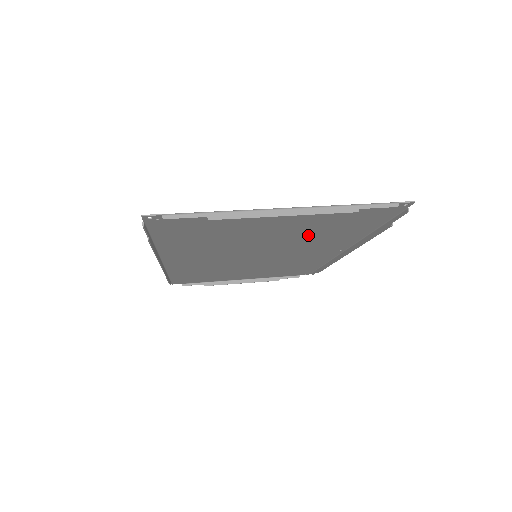
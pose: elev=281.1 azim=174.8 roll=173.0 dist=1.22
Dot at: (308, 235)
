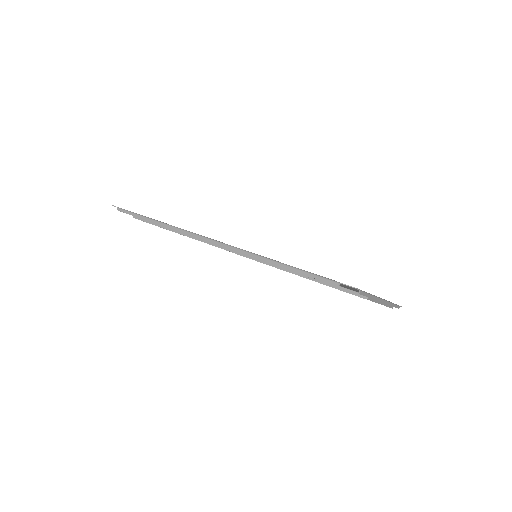
Dot at: occluded
